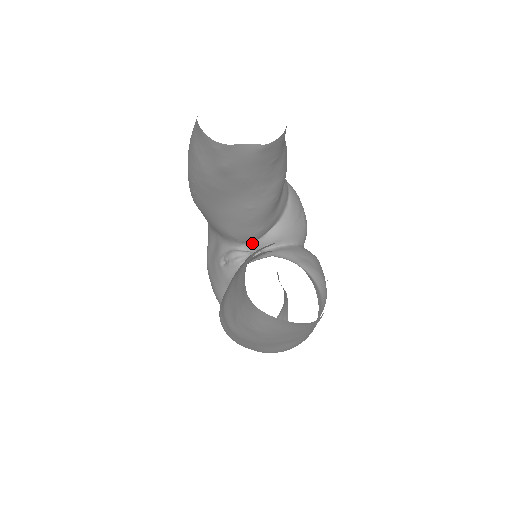
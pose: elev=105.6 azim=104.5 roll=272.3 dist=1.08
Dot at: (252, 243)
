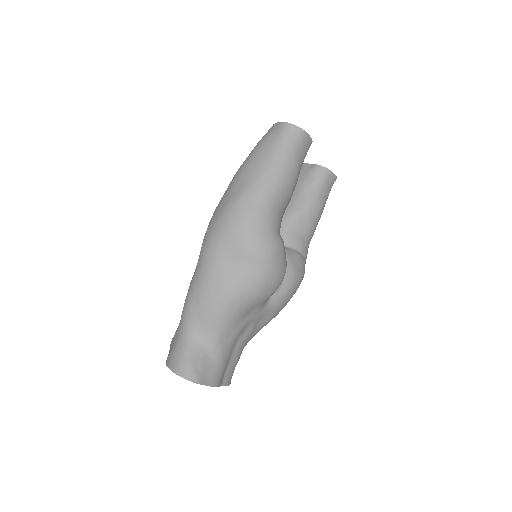
Dot at: occluded
